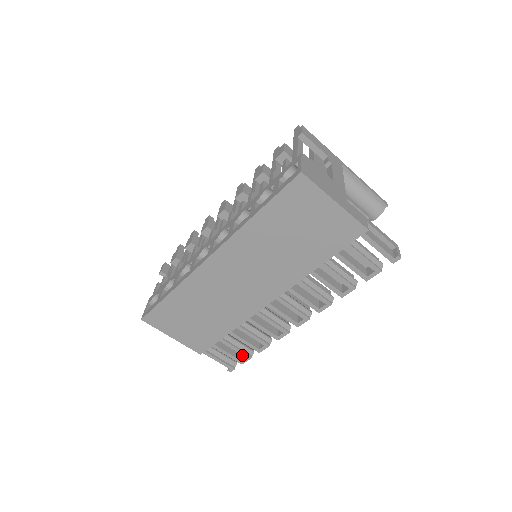
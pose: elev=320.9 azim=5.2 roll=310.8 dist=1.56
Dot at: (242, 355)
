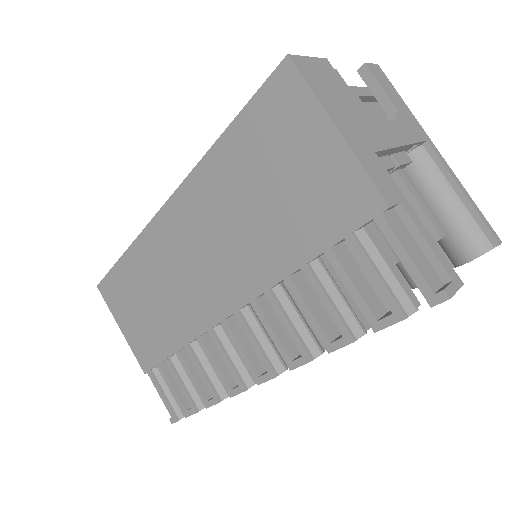
Dot at: occluded
